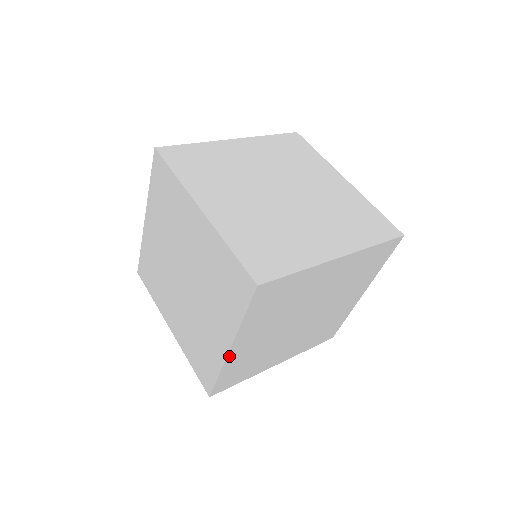
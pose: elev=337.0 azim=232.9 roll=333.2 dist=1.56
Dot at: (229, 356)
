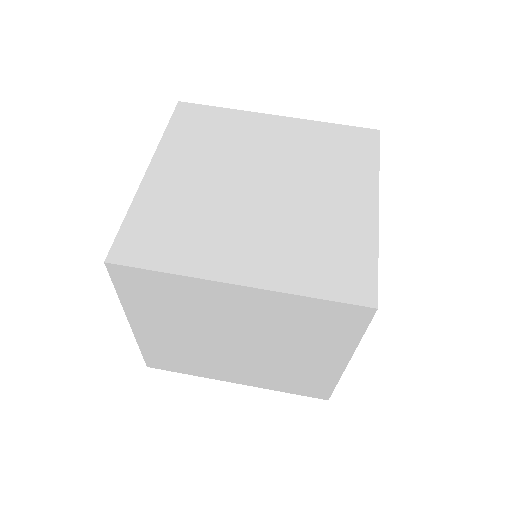
Dot at: (136, 332)
